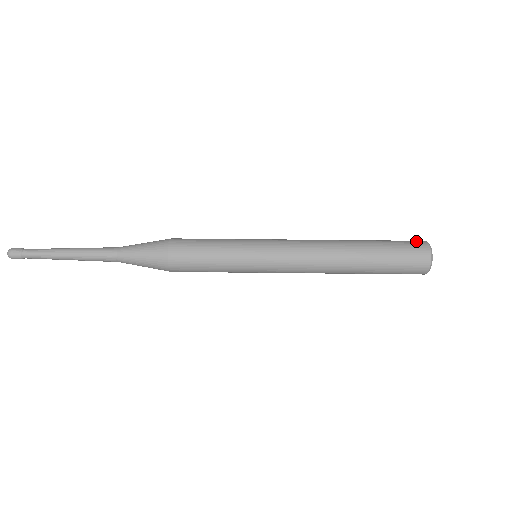
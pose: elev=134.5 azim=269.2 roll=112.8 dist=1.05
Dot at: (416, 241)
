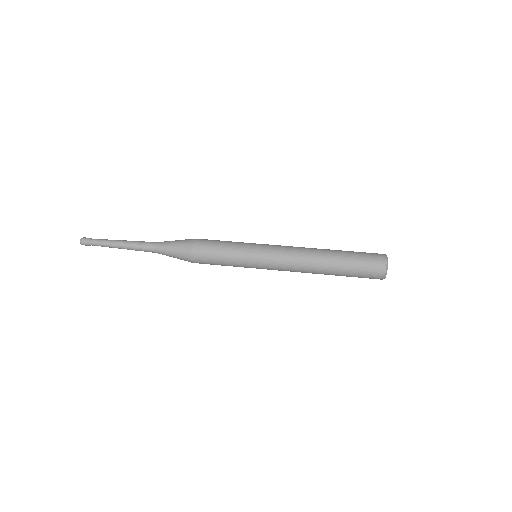
Dot at: (378, 254)
